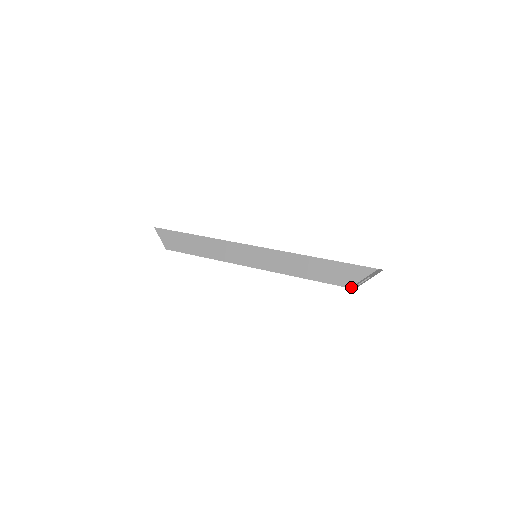
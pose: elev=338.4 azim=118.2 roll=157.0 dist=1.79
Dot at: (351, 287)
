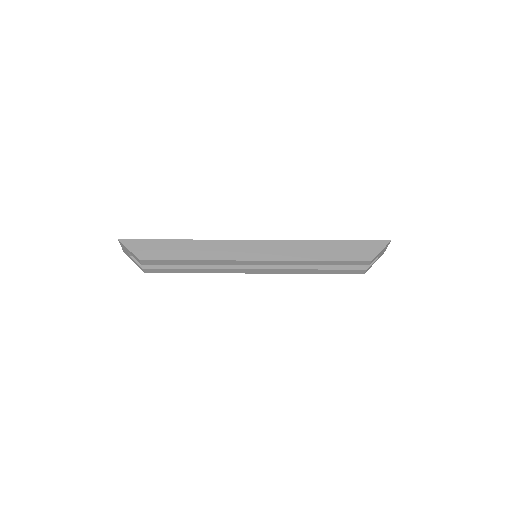
Dot at: (371, 261)
